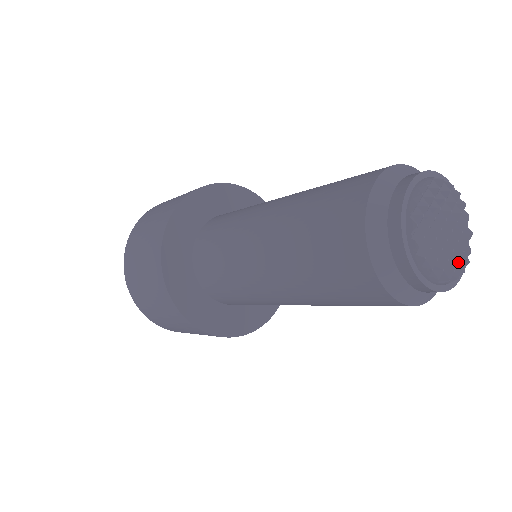
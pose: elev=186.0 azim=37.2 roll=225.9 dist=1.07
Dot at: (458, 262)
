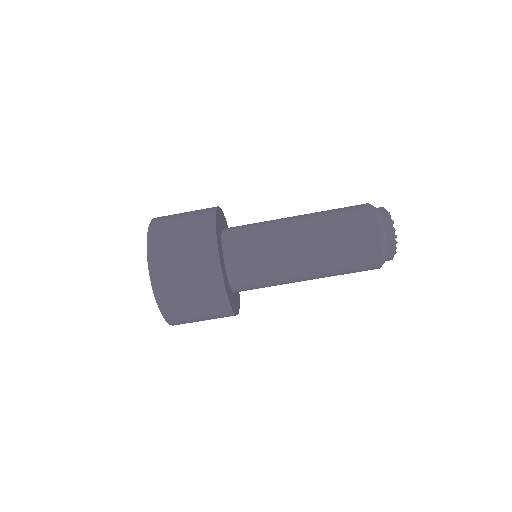
Dot at: occluded
